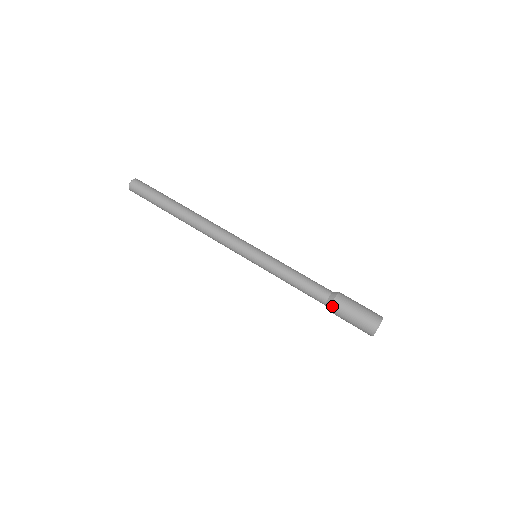
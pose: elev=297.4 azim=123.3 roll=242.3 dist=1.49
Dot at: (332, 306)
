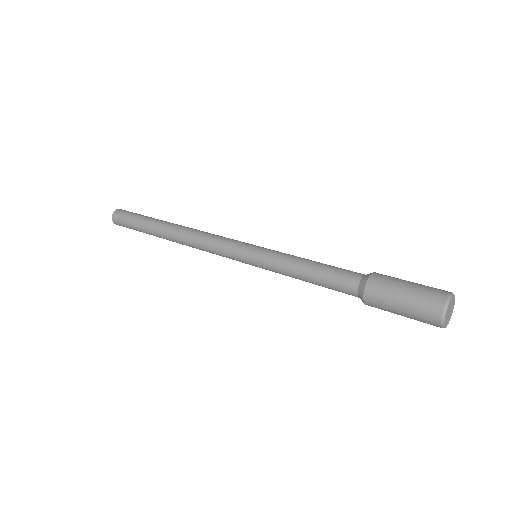
Dot at: (367, 288)
